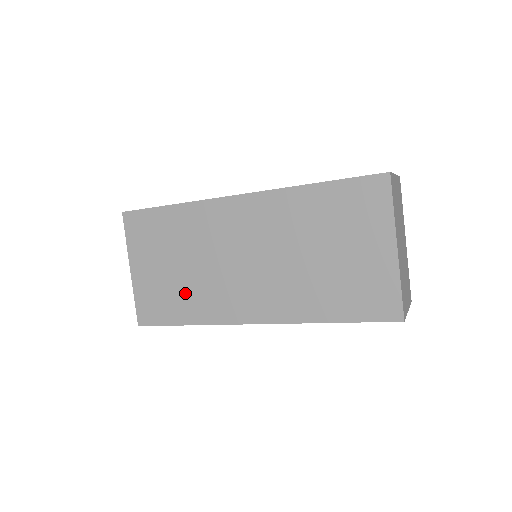
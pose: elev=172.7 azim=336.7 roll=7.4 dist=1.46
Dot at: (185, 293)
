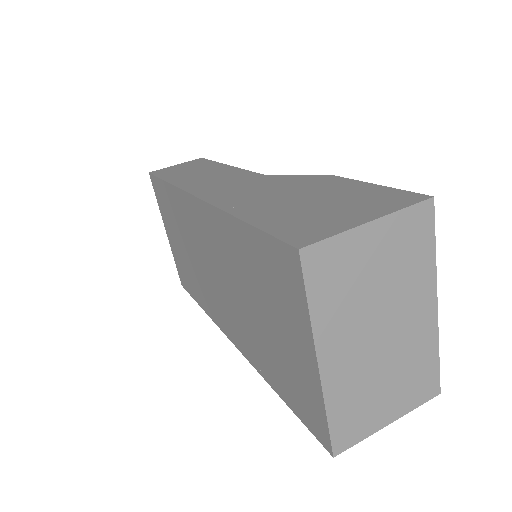
Dot at: (193, 277)
